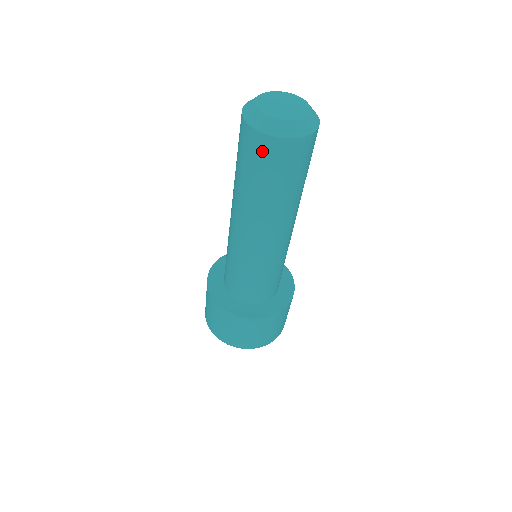
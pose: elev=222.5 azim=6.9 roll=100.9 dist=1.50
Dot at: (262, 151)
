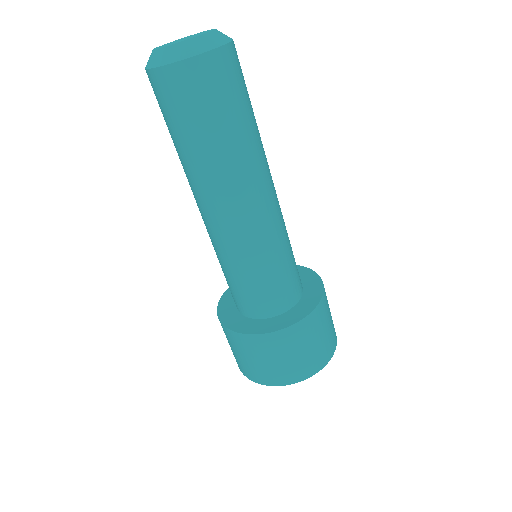
Dot at: (205, 81)
